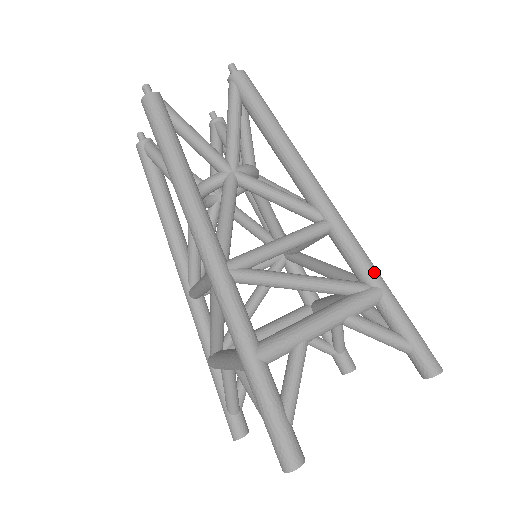
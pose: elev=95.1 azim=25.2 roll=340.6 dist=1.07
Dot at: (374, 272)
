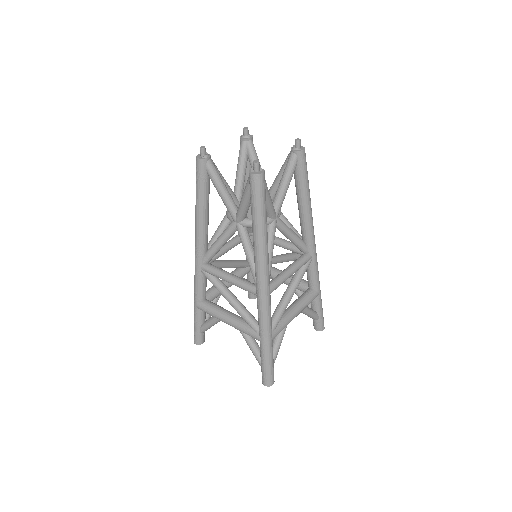
Dot at: (262, 331)
